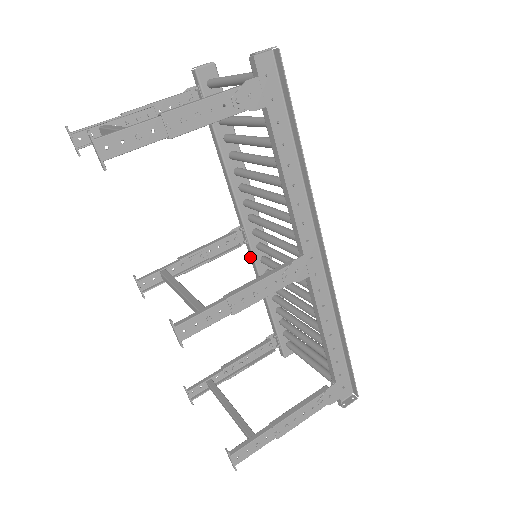
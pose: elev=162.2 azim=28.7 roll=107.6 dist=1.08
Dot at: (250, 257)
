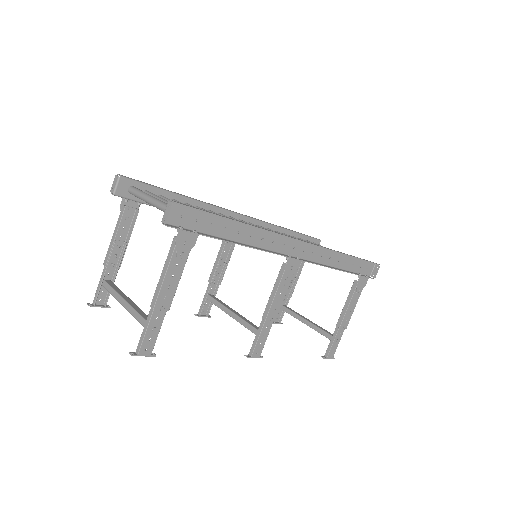
Dot at: occluded
